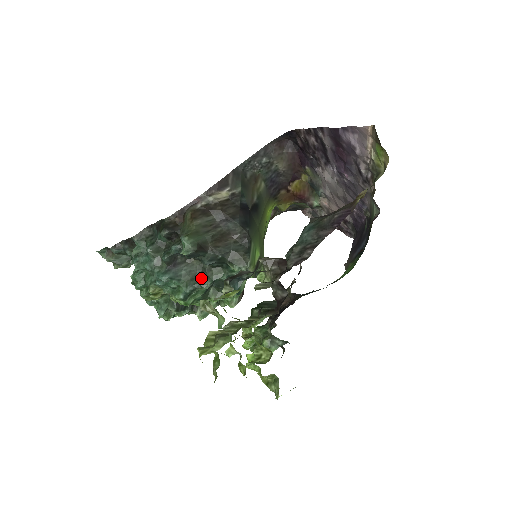
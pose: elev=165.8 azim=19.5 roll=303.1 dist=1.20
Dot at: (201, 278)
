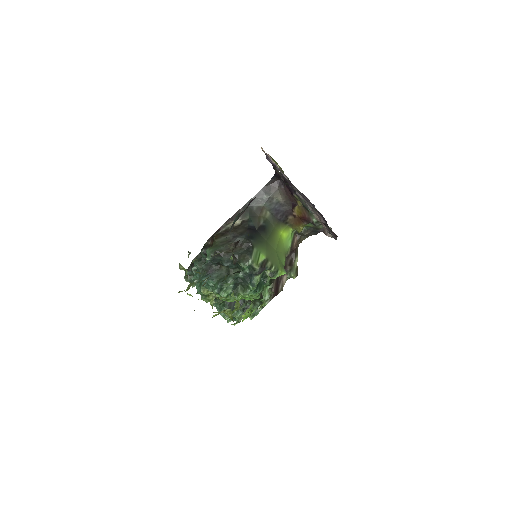
Dot at: occluded
